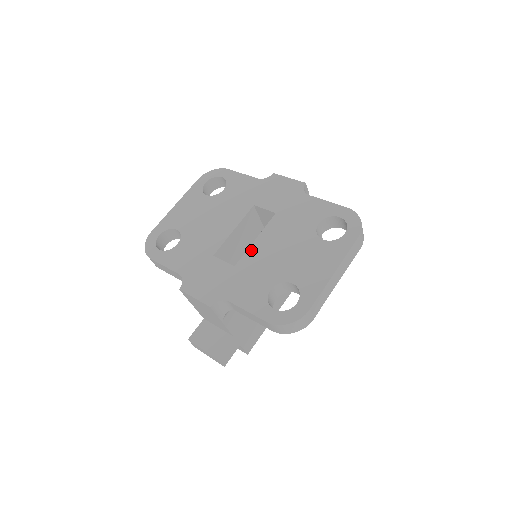
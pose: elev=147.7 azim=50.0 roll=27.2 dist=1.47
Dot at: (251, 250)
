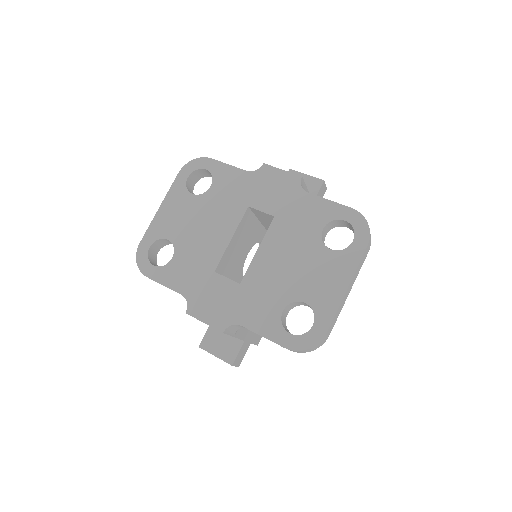
Dot at: (254, 264)
